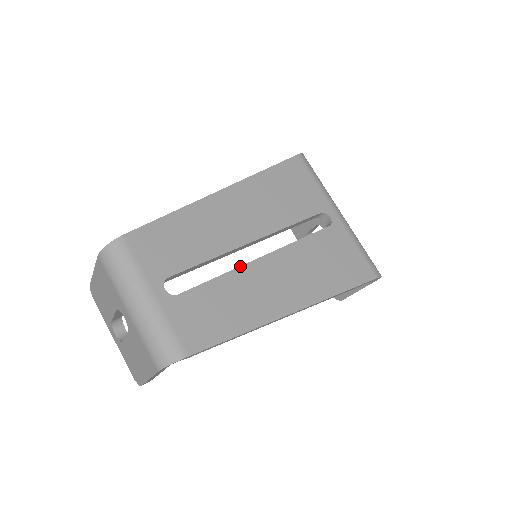
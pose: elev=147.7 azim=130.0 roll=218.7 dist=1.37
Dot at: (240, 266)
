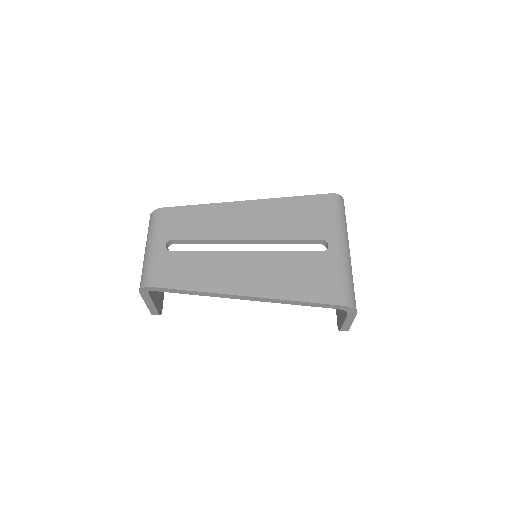
Dot at: (225, 251)
